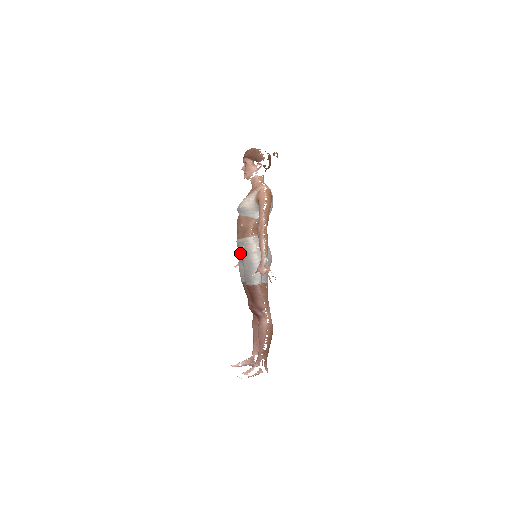
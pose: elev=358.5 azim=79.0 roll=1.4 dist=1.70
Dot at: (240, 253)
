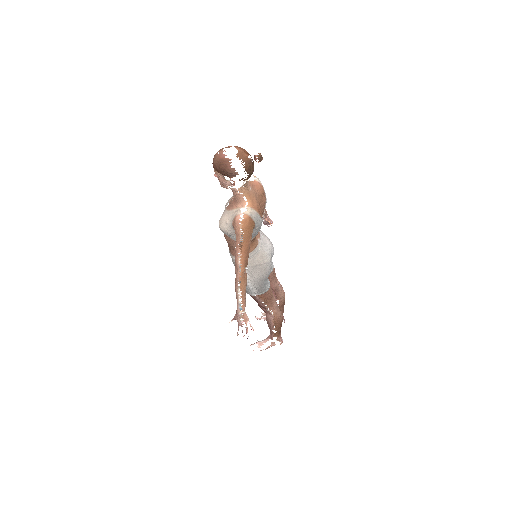
Dot at: occluded
